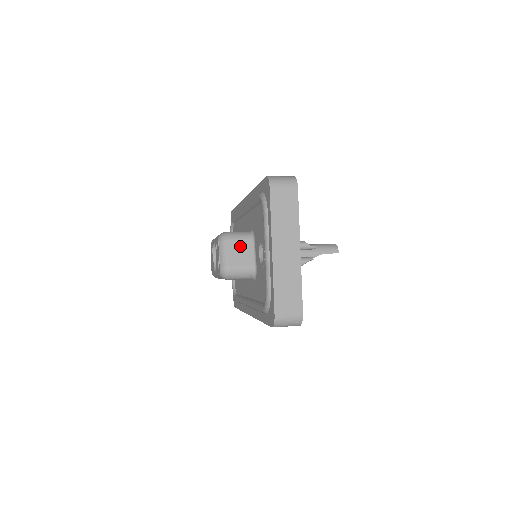
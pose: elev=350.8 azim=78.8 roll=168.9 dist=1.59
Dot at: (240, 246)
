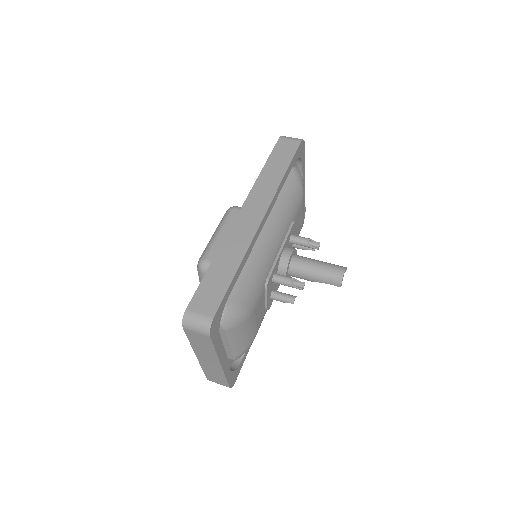
Dot at: occluded
